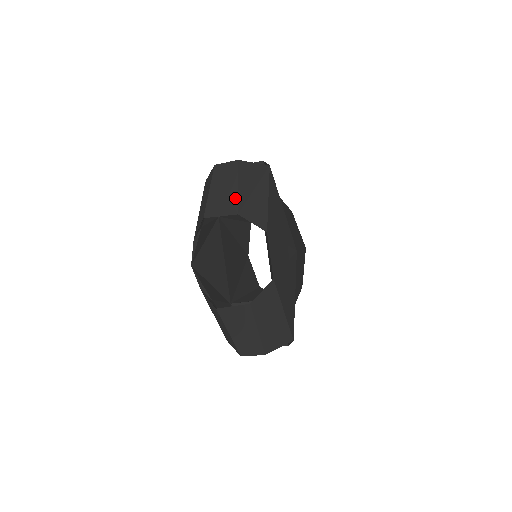
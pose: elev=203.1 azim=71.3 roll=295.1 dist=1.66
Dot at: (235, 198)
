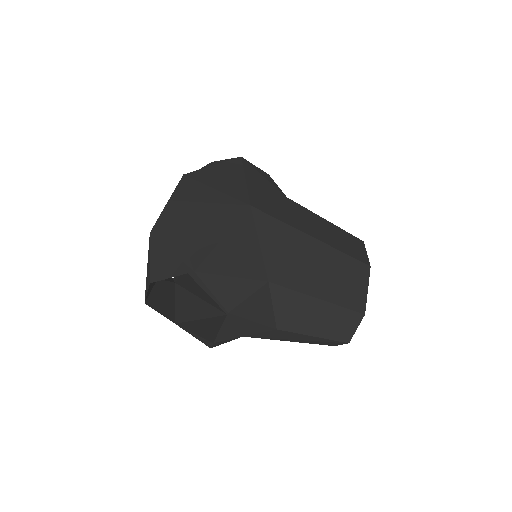
Dot at: occluded
